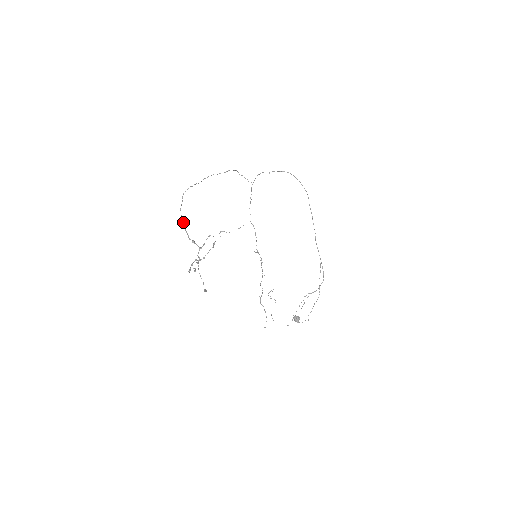
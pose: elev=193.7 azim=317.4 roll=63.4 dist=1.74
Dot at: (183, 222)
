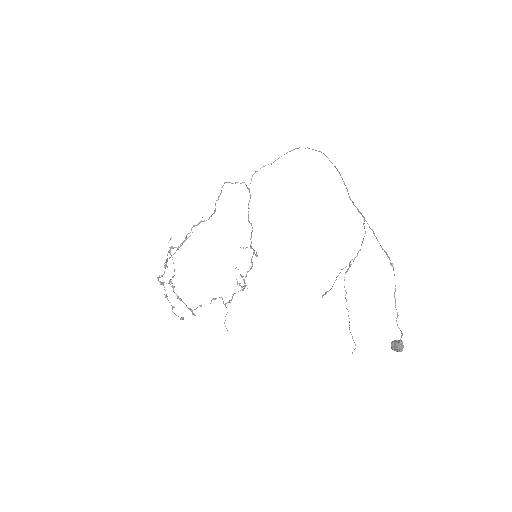
Dot at: (170, 257)
